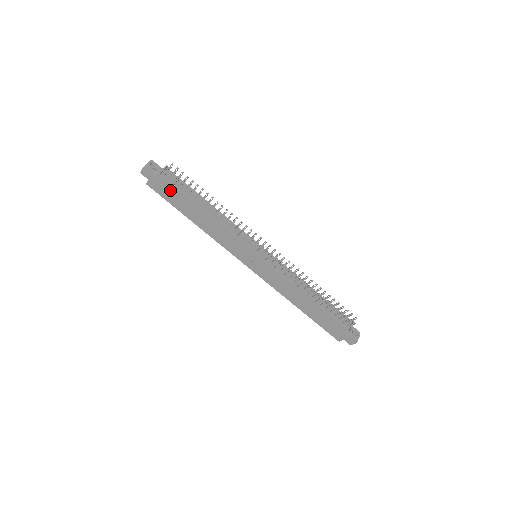
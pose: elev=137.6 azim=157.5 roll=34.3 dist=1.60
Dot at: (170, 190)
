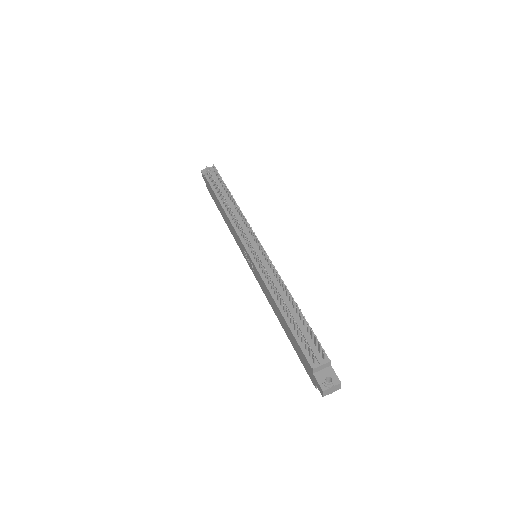
Dot at: (211, 189)
